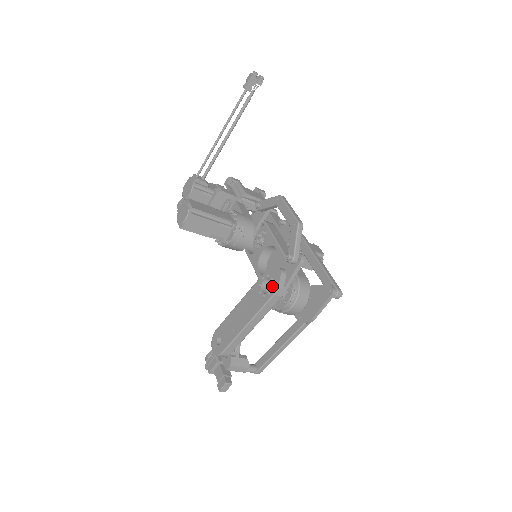
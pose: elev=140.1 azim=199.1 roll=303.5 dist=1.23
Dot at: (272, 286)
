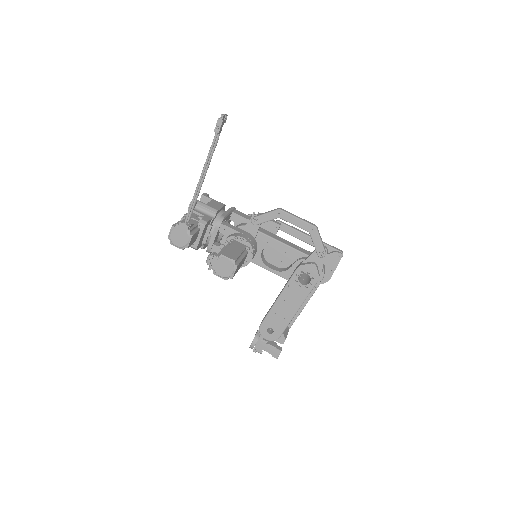
Dot at: (311, 277)
